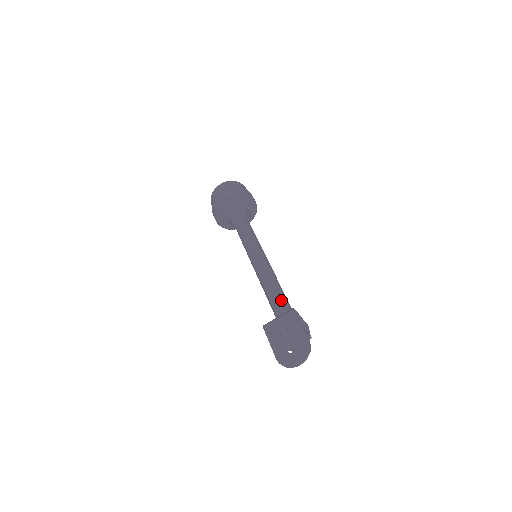
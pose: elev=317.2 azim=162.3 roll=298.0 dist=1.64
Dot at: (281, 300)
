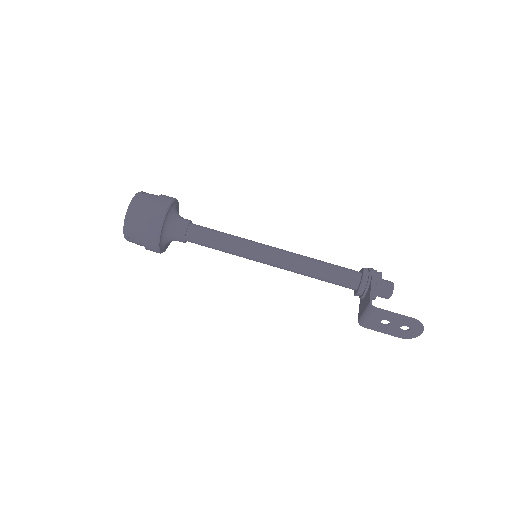
Dot at: (331, 277)
